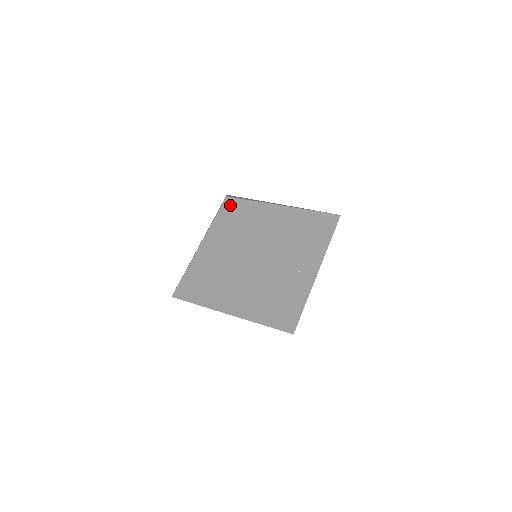
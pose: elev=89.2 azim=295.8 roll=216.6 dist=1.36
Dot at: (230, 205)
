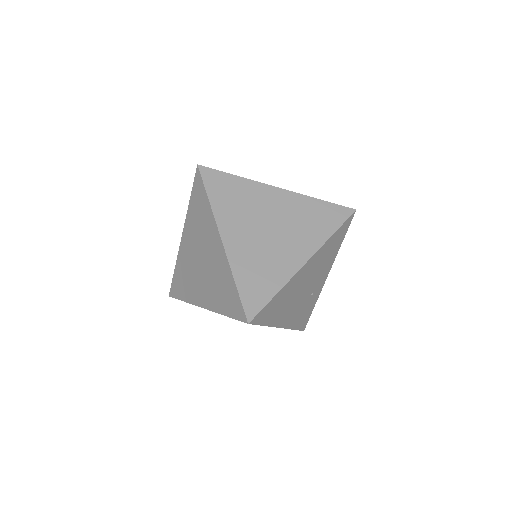
Dot at: (252, 324)
